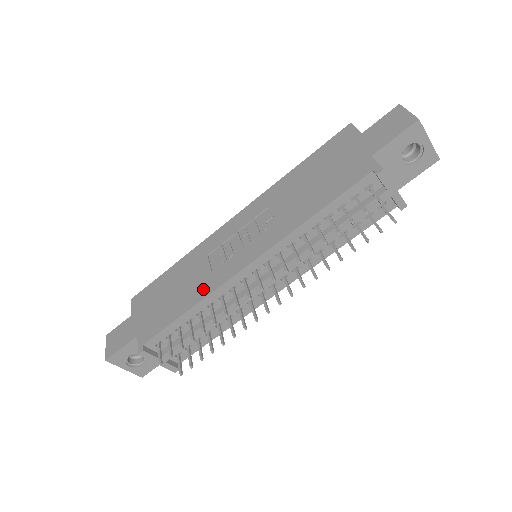
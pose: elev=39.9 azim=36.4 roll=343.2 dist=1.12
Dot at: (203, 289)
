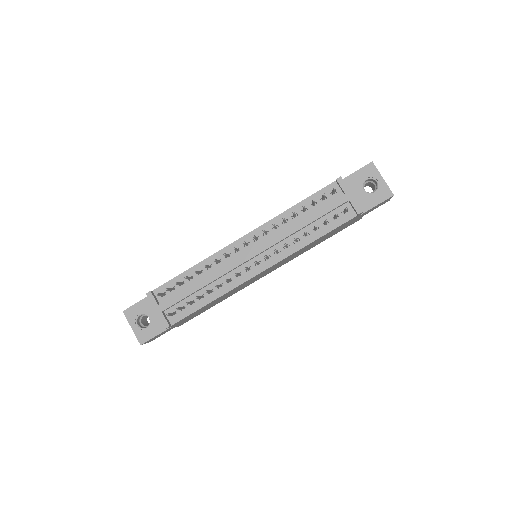
Dot at: occluded
